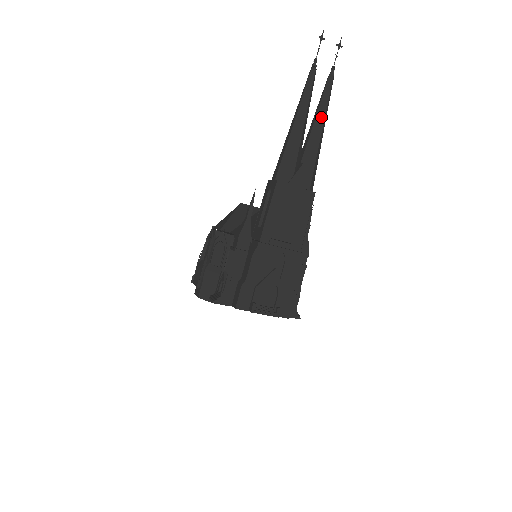
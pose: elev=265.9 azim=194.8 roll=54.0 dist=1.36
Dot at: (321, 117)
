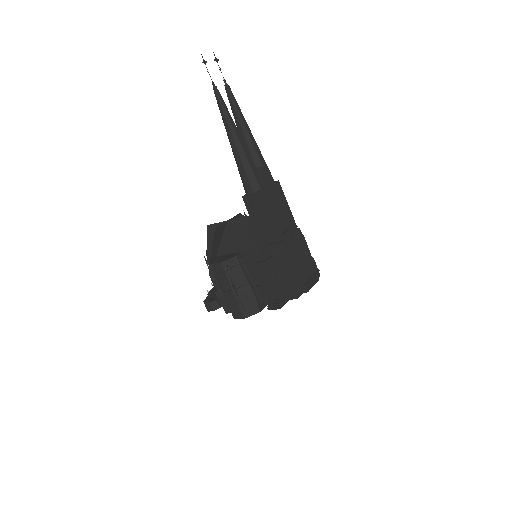
Dot at: (245, 124)
